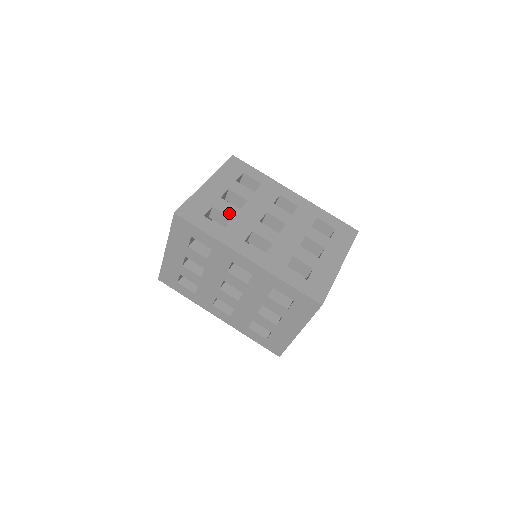
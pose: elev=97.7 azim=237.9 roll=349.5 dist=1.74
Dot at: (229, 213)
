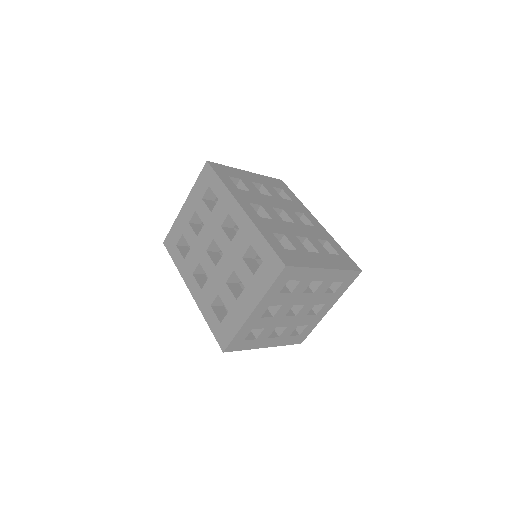
Dot at: (250, 189)
